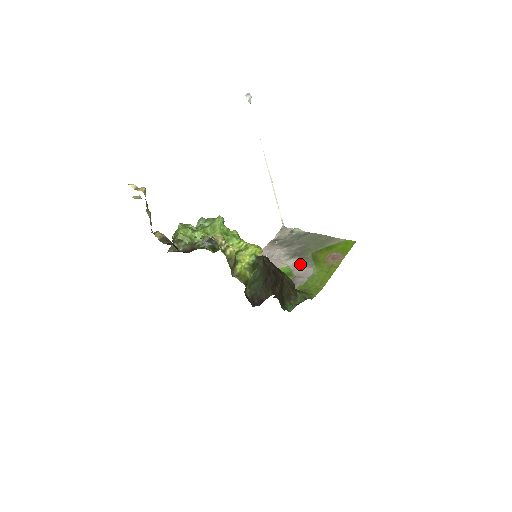
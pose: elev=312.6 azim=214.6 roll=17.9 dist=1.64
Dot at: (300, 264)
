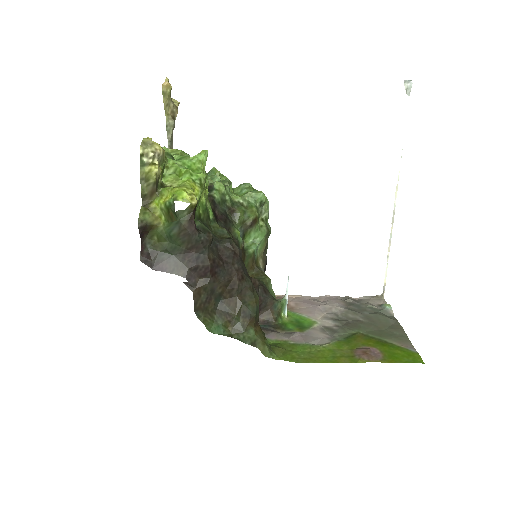
Dot at: (328, 329)
